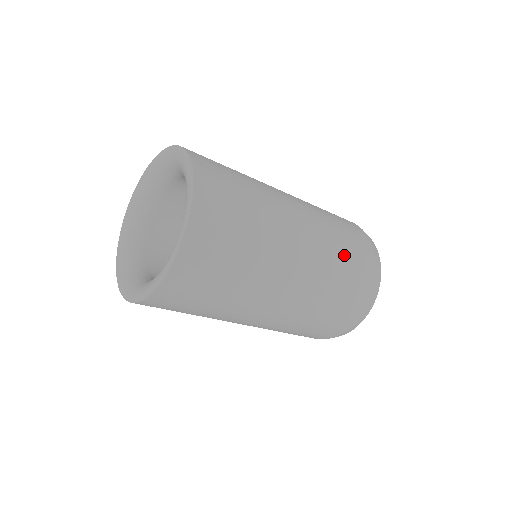
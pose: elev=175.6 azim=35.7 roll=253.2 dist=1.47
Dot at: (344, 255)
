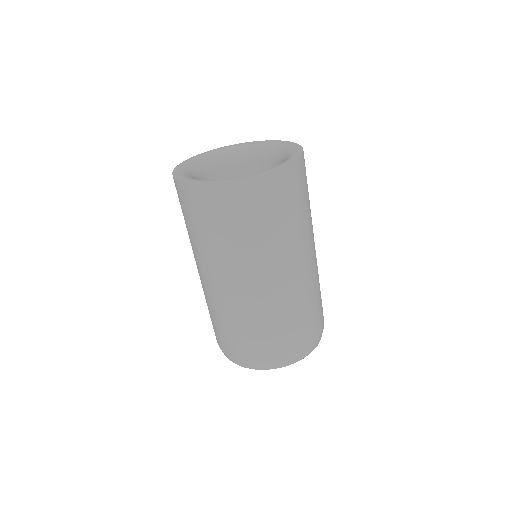
Dot at: occluded
